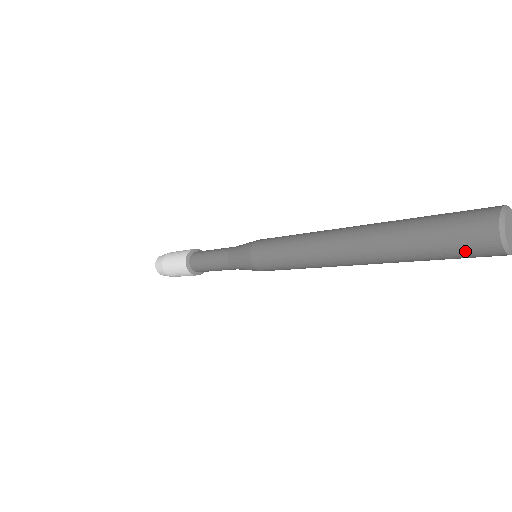
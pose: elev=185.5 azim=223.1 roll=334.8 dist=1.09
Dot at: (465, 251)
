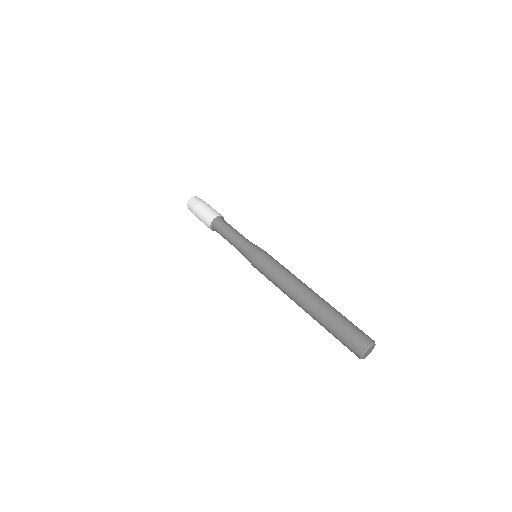
Dot at: occluded
